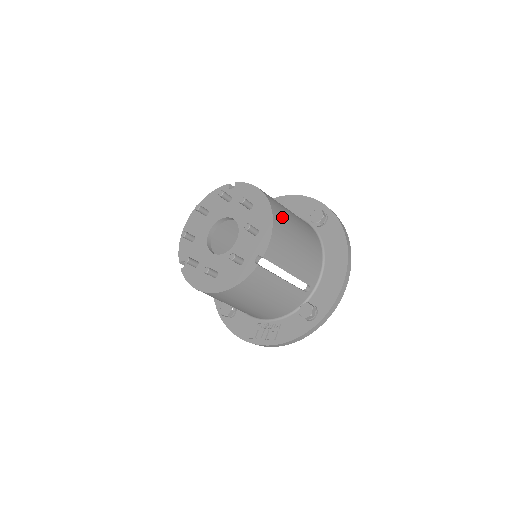
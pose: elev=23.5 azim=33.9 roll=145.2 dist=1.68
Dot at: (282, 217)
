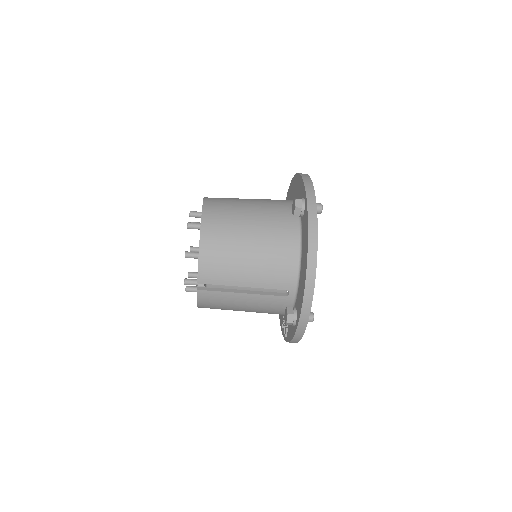
Dot at: (219, 235)
